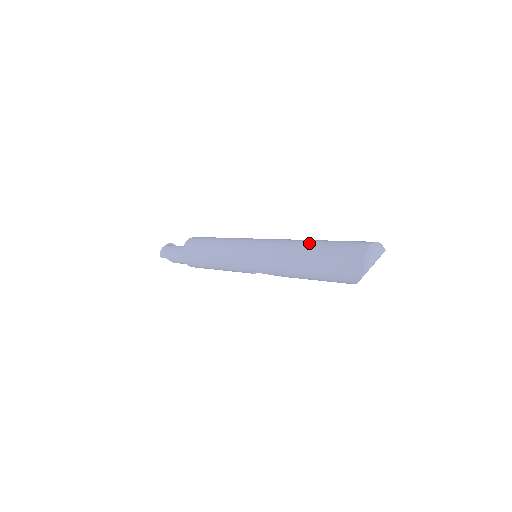
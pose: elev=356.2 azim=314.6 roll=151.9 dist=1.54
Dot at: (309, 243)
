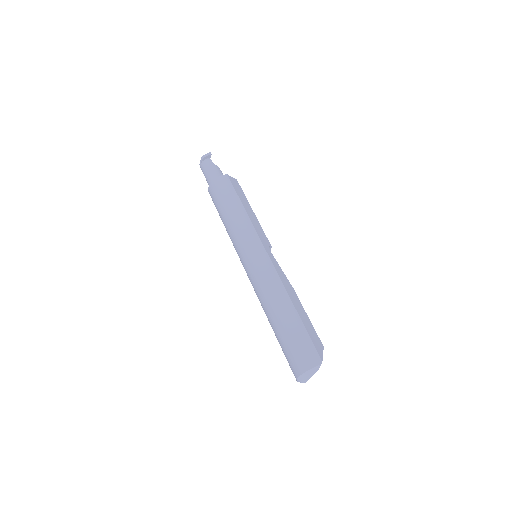
Dot at: (270, 320)
